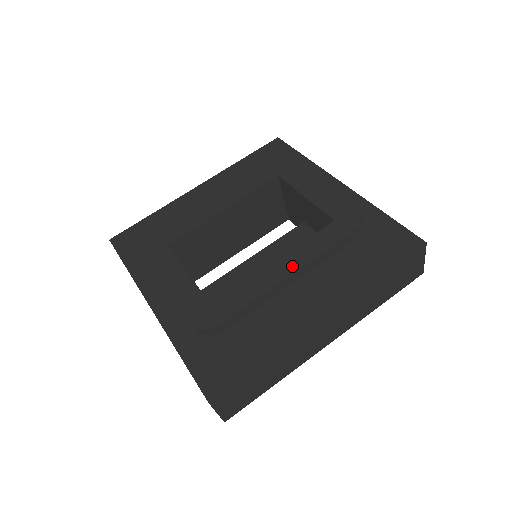
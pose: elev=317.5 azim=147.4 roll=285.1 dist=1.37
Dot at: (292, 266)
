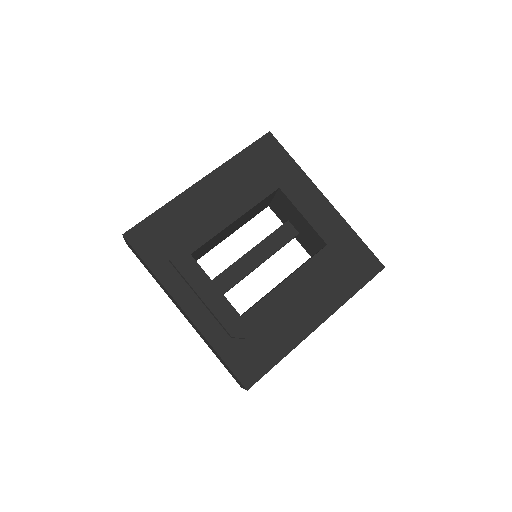
Dot at: (299, 285)
